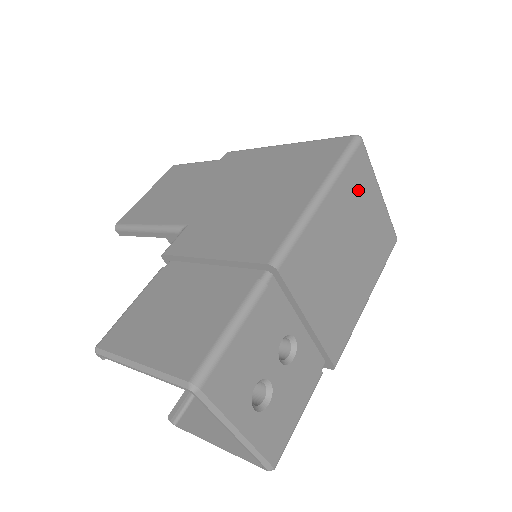
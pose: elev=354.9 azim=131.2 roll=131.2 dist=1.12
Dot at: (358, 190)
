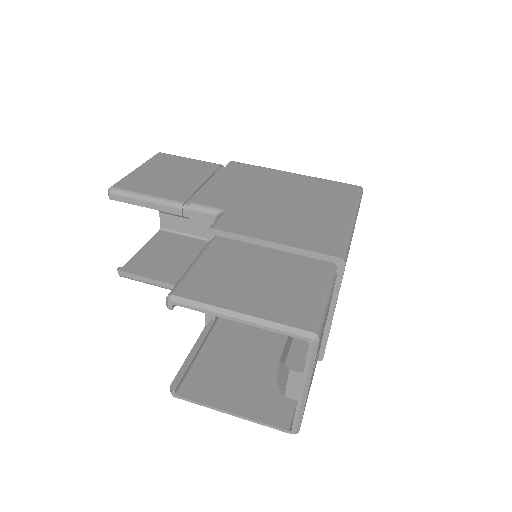
Dot at: occluded
